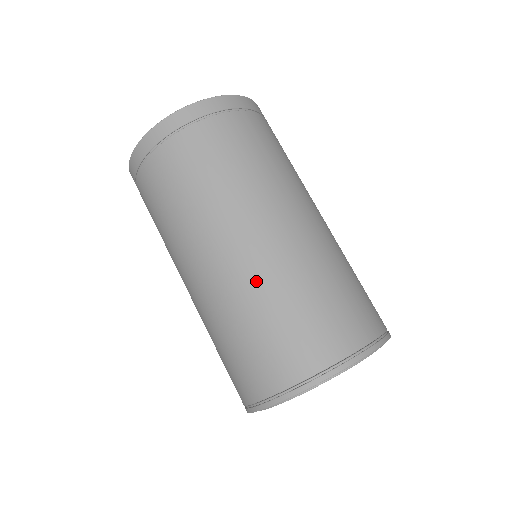
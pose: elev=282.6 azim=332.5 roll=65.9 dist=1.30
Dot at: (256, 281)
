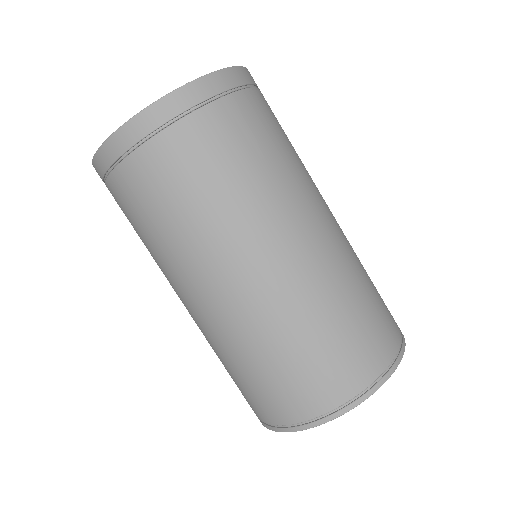
Dot at: (207, 338)
